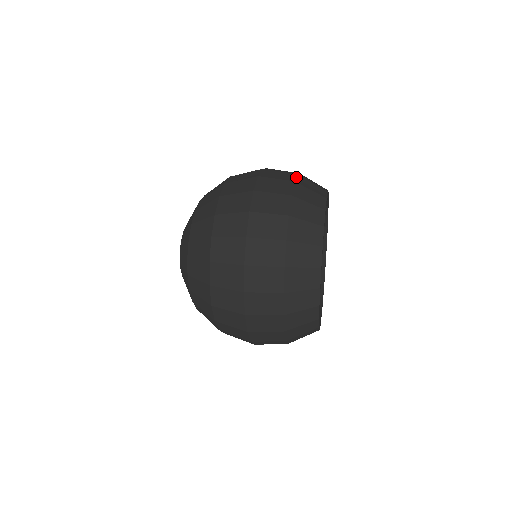
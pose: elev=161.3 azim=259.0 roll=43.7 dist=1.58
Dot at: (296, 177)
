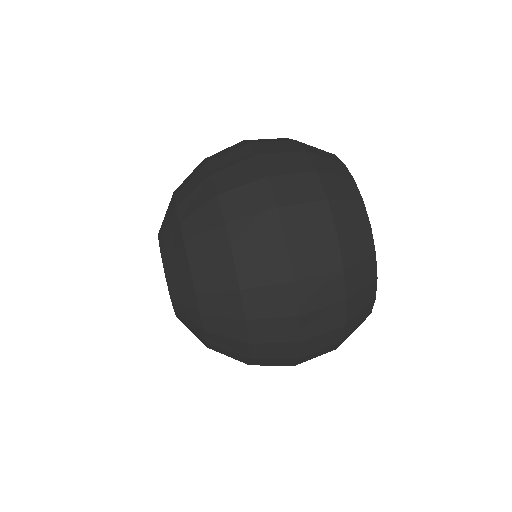
Dot at: (332, 215)
